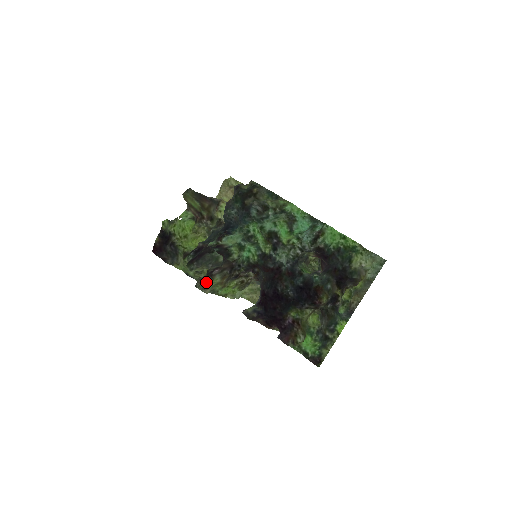
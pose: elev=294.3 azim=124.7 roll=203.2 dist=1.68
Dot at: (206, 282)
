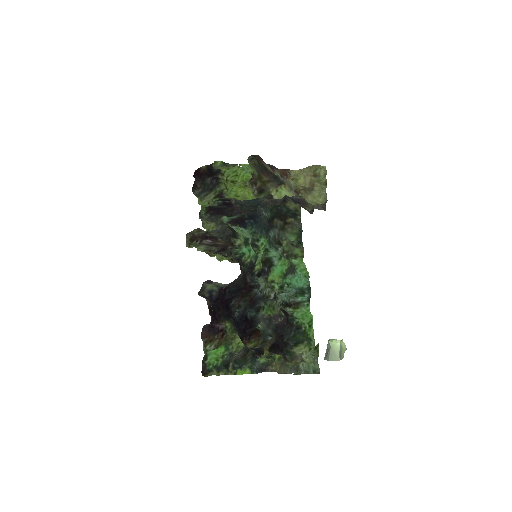
Dot at: (195, 240)
